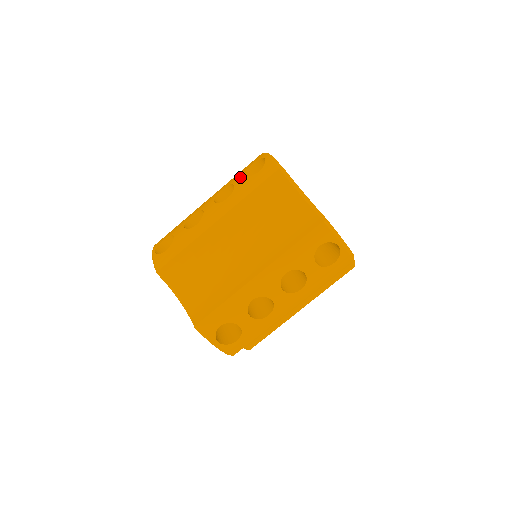
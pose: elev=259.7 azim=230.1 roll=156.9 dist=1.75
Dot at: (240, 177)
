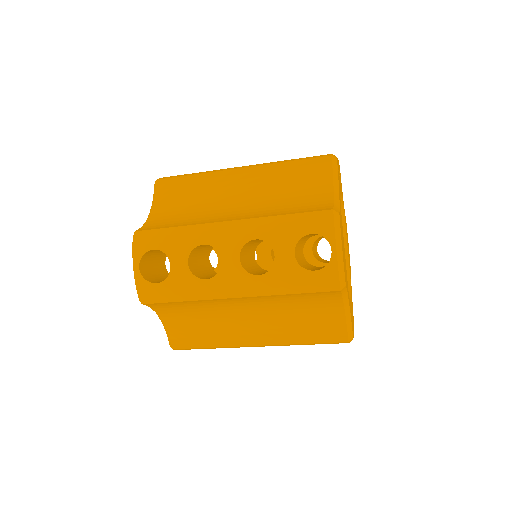
Dot at: (287, 249)
